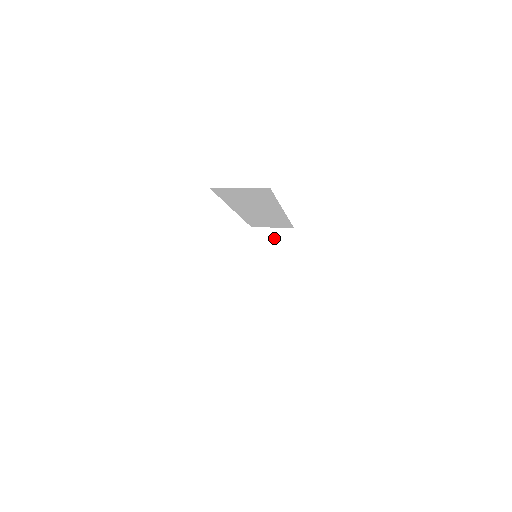
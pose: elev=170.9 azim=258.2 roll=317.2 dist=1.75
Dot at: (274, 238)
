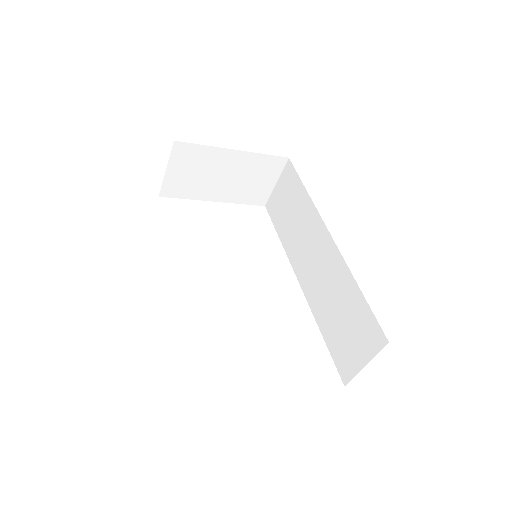
Dot at: occluded
